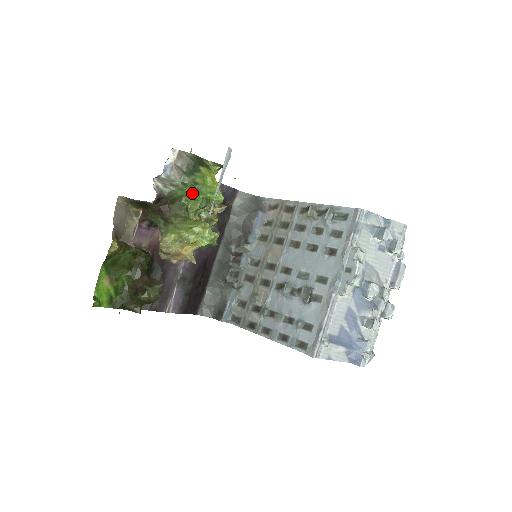
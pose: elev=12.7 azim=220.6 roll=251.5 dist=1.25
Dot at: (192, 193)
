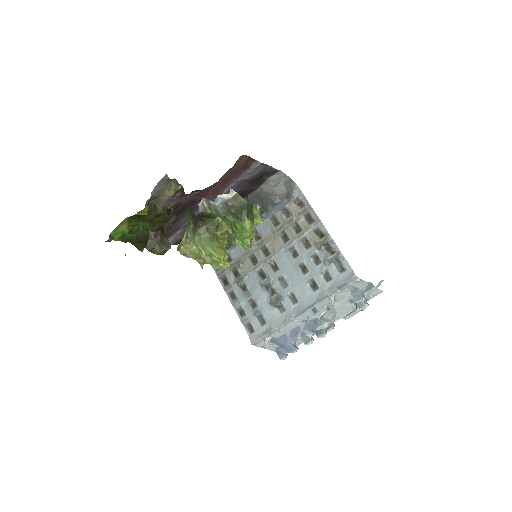
Dot at: (228, 224)
